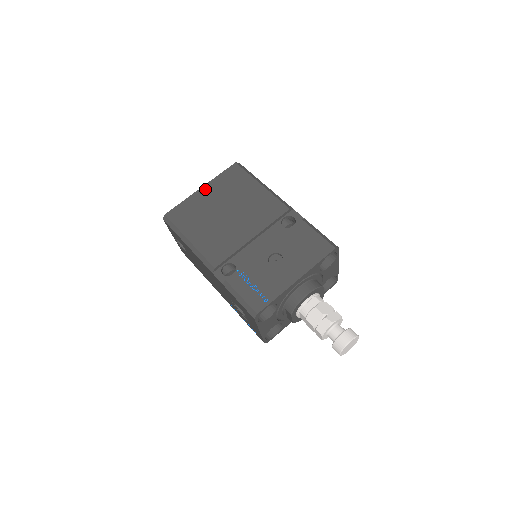
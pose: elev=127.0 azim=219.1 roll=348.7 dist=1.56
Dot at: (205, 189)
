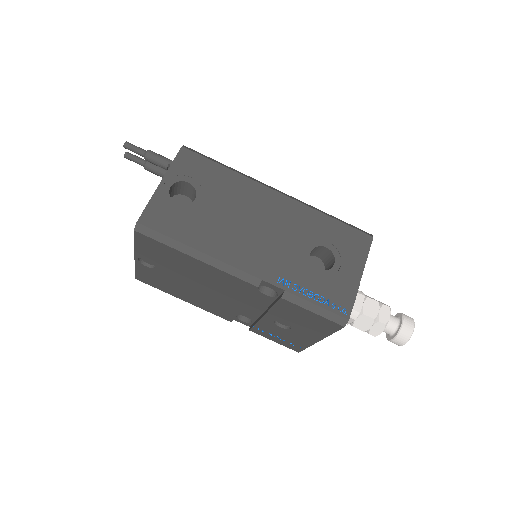
Dot at: occluded
